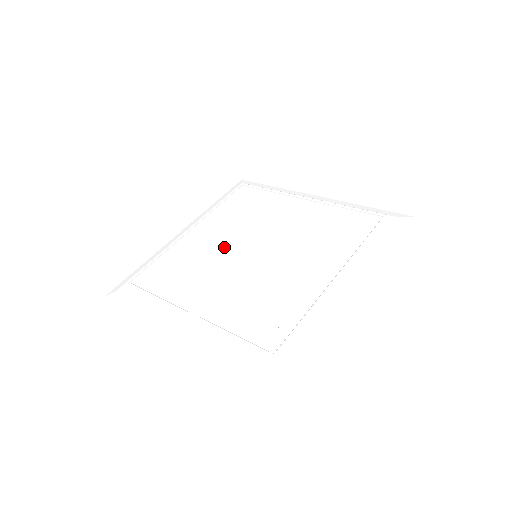
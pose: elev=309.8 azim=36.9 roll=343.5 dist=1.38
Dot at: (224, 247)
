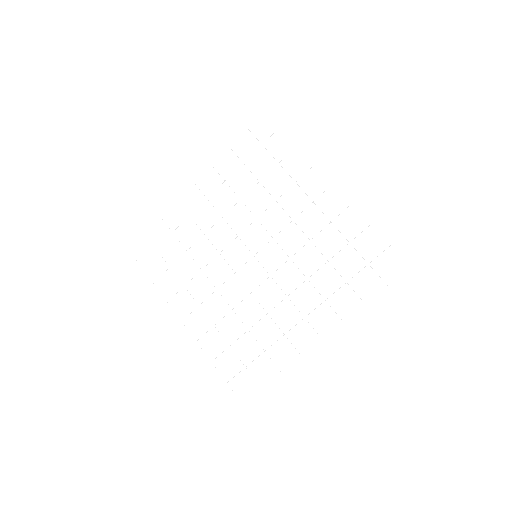
Dot at: (223, 232)
